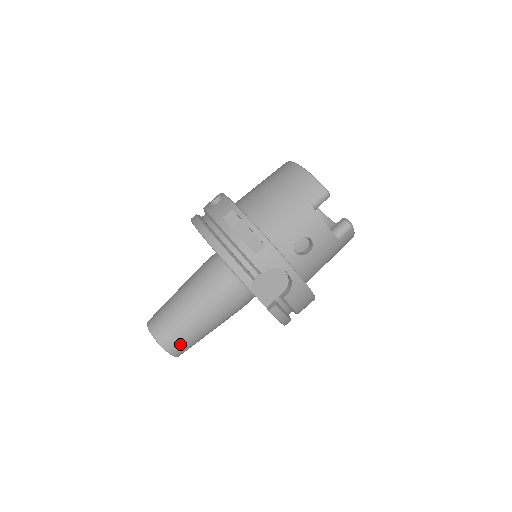
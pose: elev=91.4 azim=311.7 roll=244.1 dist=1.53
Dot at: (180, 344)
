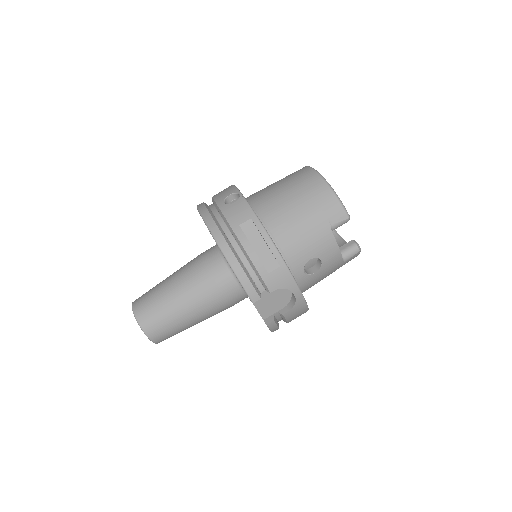
Dot at: (165, 334)
